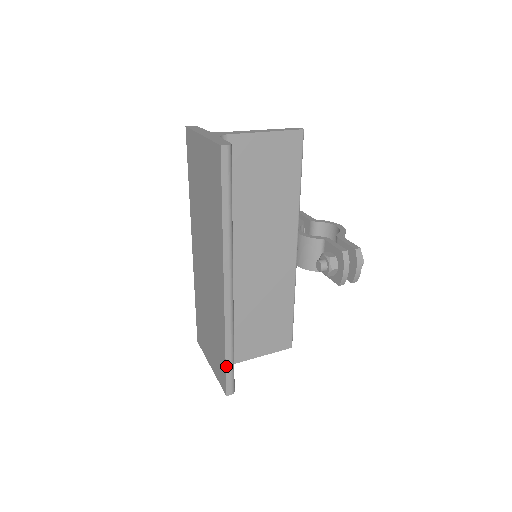
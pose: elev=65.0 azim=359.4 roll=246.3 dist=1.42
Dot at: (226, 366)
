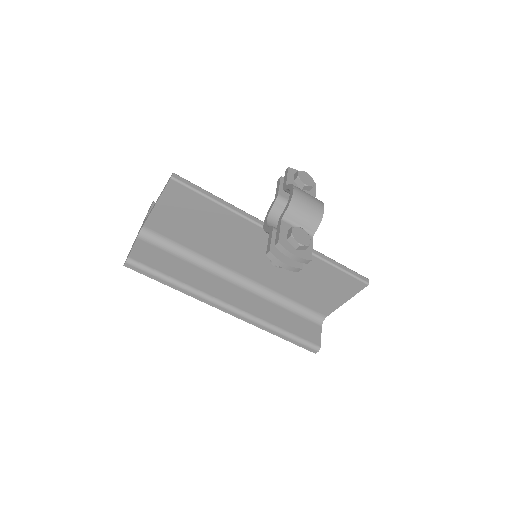
Dot at: occluded
